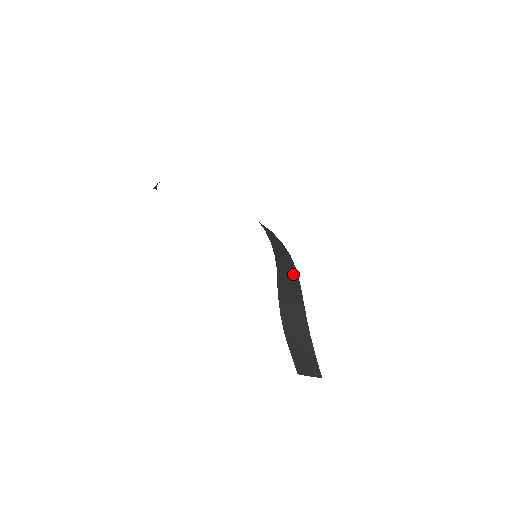
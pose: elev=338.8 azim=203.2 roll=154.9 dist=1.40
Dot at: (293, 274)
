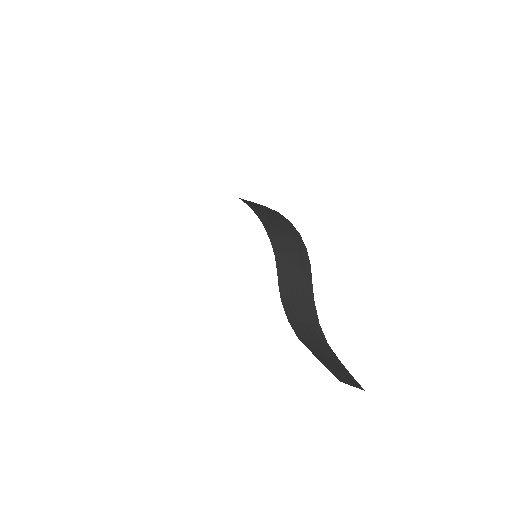
Dot at: (304, 273)
